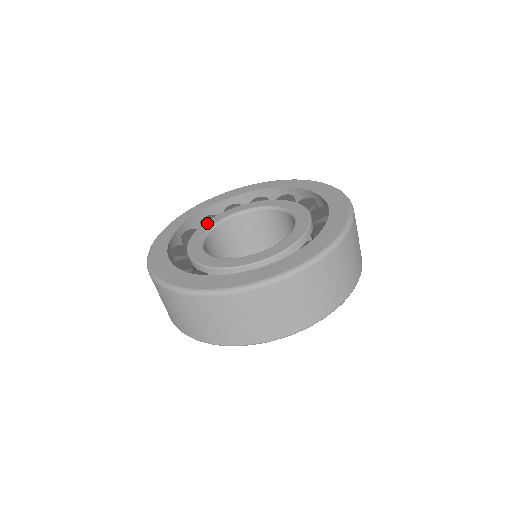
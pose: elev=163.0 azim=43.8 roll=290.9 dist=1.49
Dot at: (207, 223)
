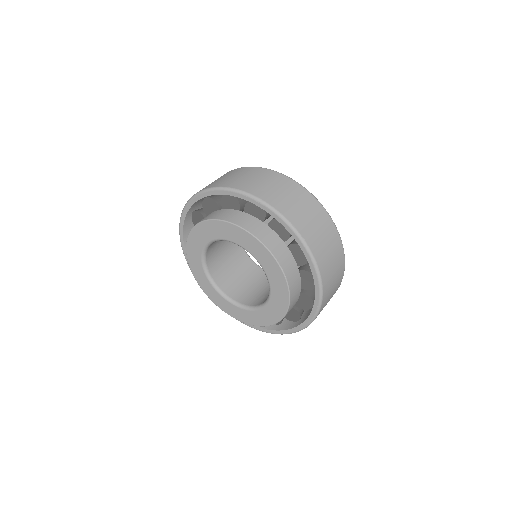
Dot at: occluded
